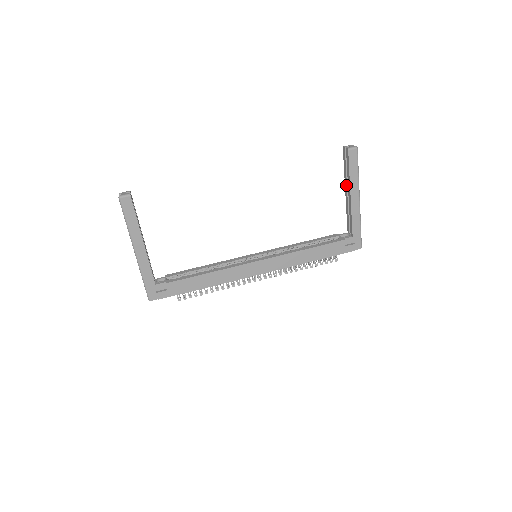
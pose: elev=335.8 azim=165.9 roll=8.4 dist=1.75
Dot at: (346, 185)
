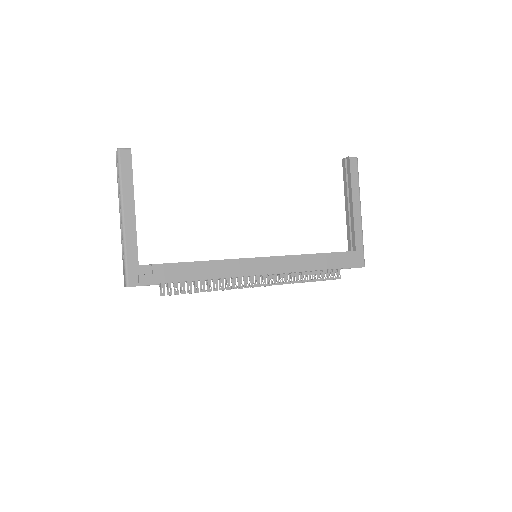
Dot at: (346, 197)
